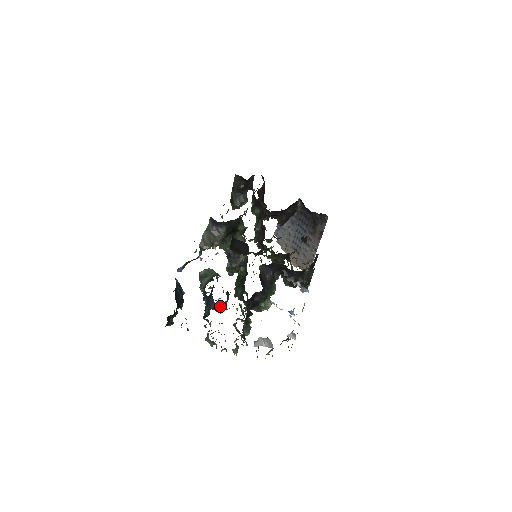
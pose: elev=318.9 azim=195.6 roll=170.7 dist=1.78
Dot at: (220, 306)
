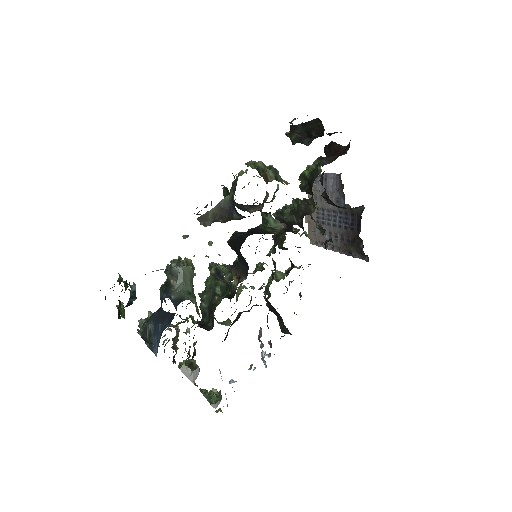
Dot at: occluded
